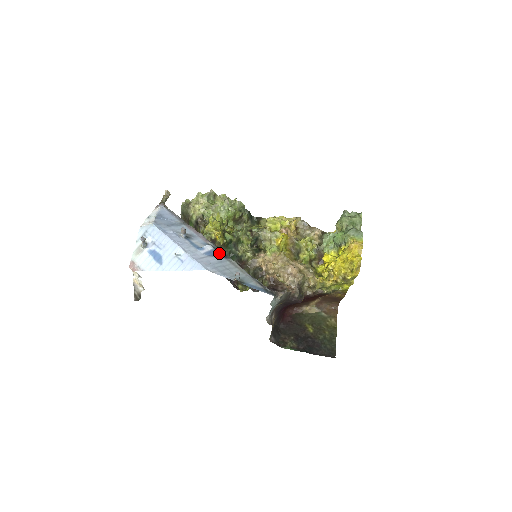
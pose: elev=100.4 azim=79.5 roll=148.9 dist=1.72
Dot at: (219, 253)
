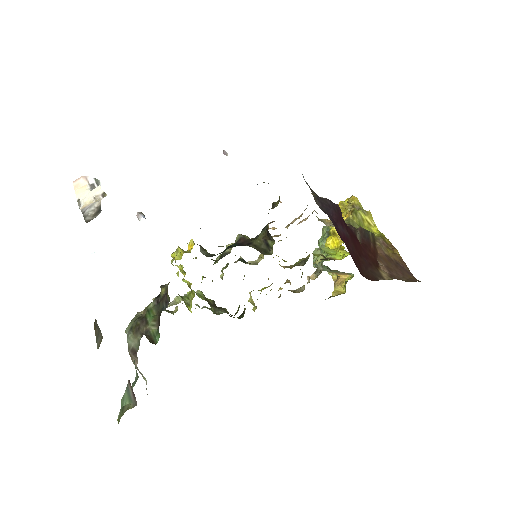
Dot at: occluded
